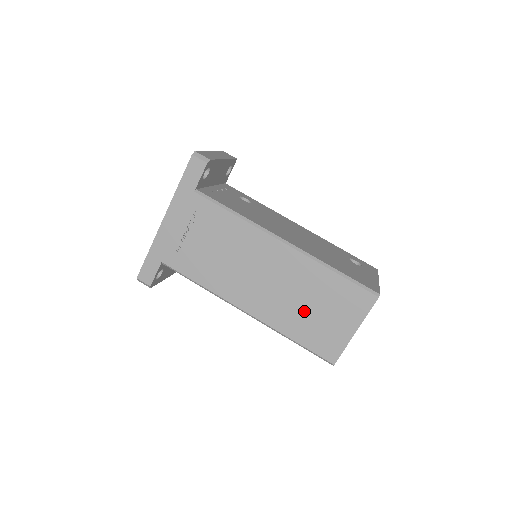
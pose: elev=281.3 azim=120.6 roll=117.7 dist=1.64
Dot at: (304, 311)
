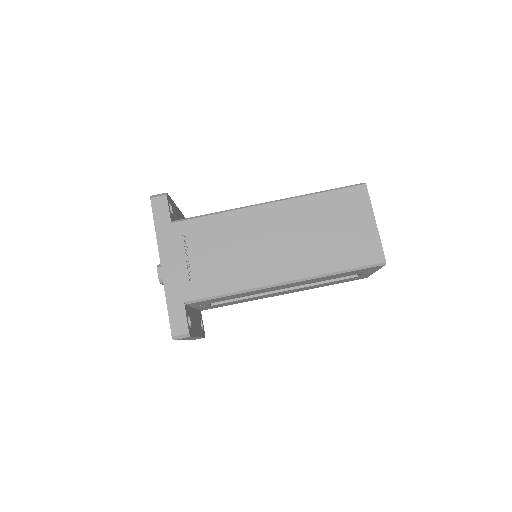
Dot at: (326, 240)
